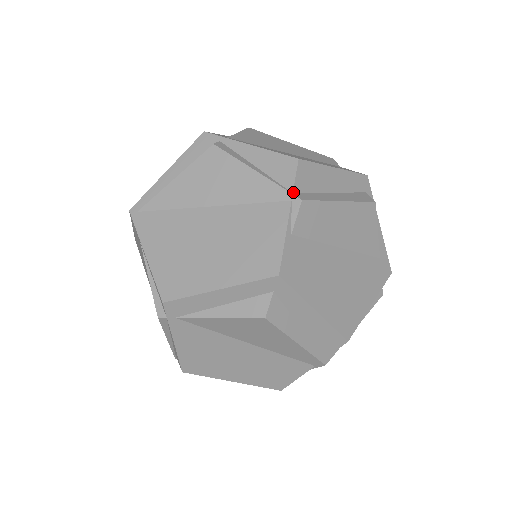
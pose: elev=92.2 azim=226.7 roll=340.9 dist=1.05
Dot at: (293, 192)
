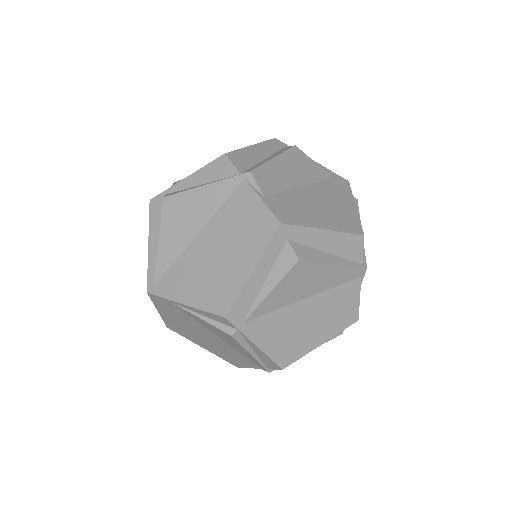
Dot at: (240, 173)
